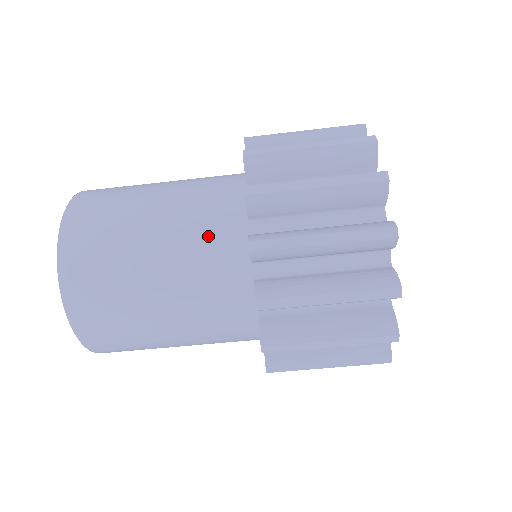
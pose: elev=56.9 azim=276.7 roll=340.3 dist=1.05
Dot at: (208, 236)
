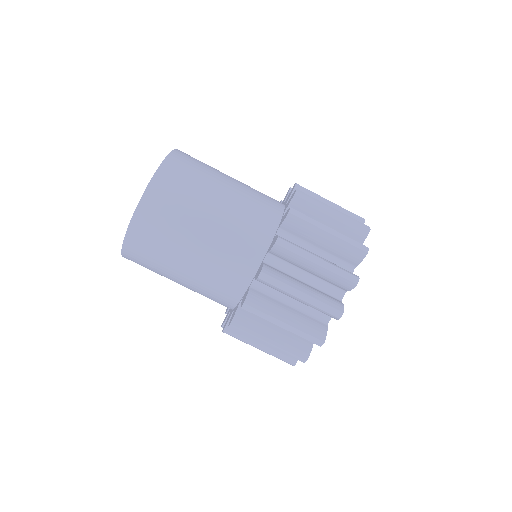
Dot at: (250, 222)
